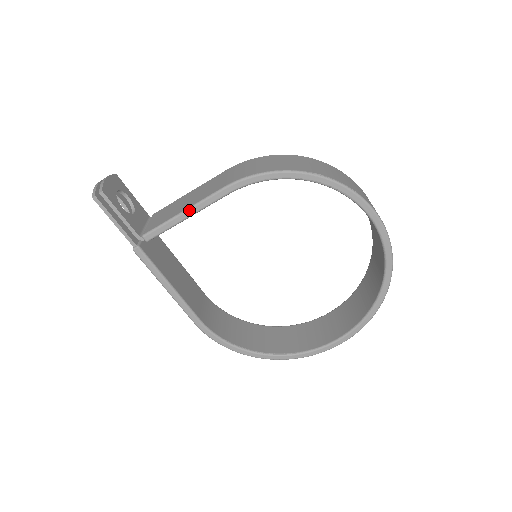
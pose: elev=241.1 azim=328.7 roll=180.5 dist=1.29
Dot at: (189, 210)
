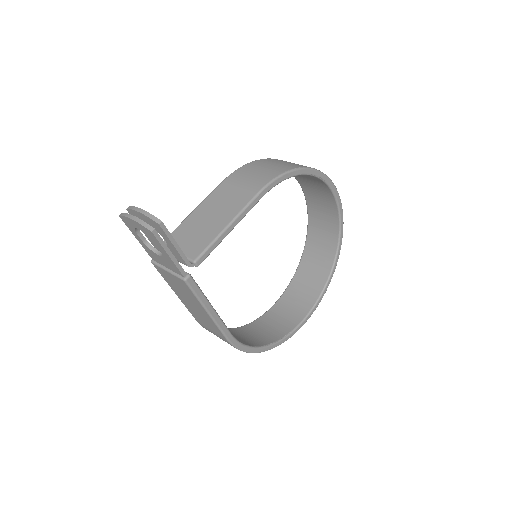
Dot at: (234, 222)
